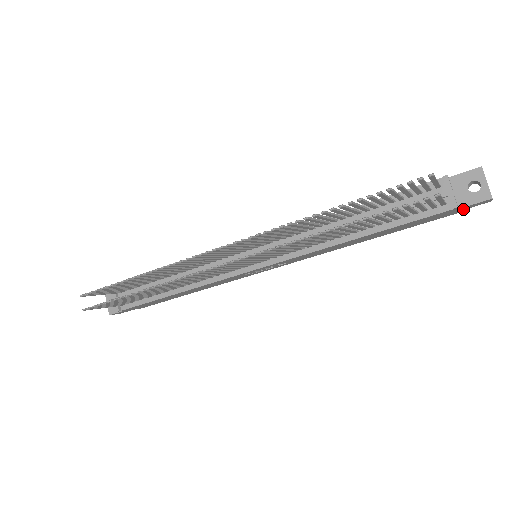
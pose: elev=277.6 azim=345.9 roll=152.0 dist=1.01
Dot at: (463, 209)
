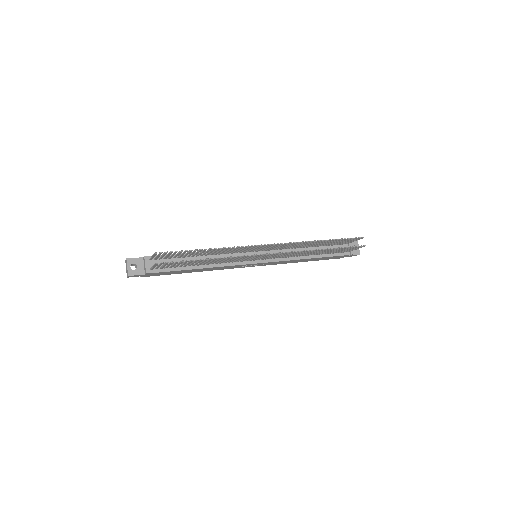
Dot at: occluded
